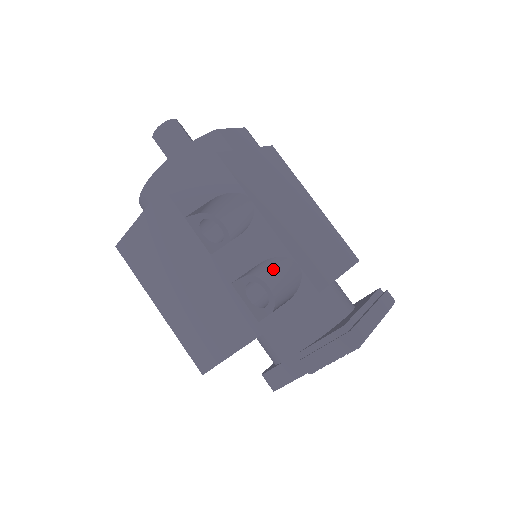
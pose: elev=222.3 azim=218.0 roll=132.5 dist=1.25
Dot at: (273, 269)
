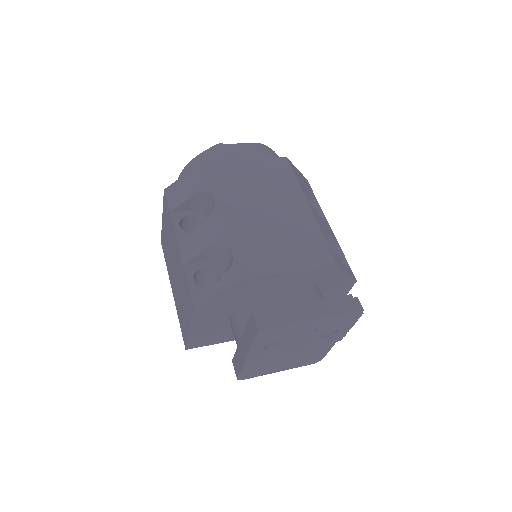
Dot at: (223, 258)
